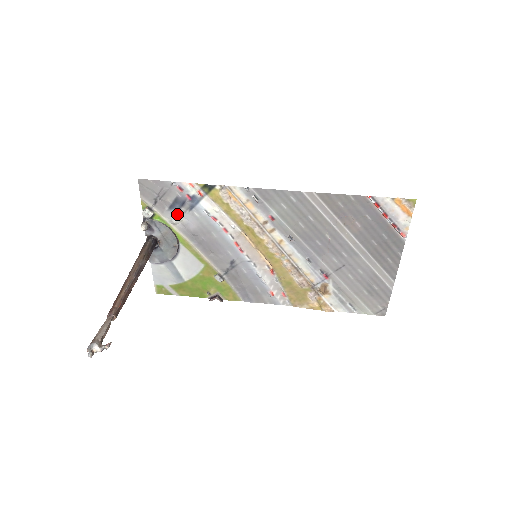
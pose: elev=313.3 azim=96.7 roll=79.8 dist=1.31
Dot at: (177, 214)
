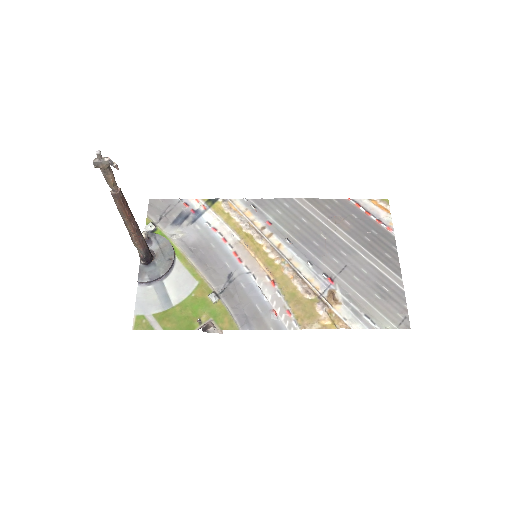
Dot at: (179, 228)
